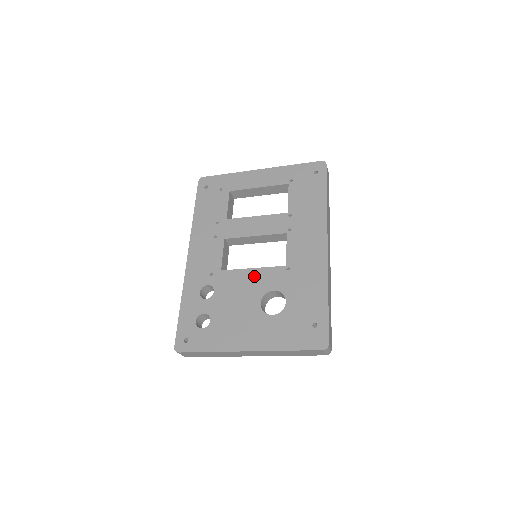
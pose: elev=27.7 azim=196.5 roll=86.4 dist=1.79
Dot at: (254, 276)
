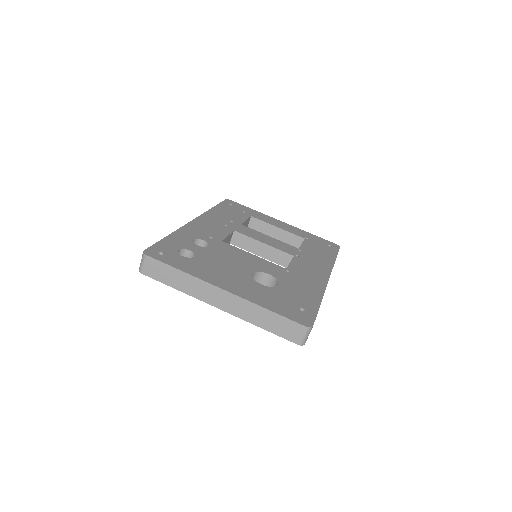
Dot at: (253, 258)
